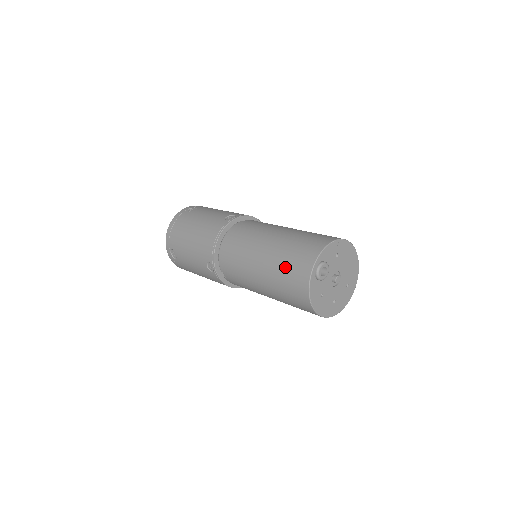
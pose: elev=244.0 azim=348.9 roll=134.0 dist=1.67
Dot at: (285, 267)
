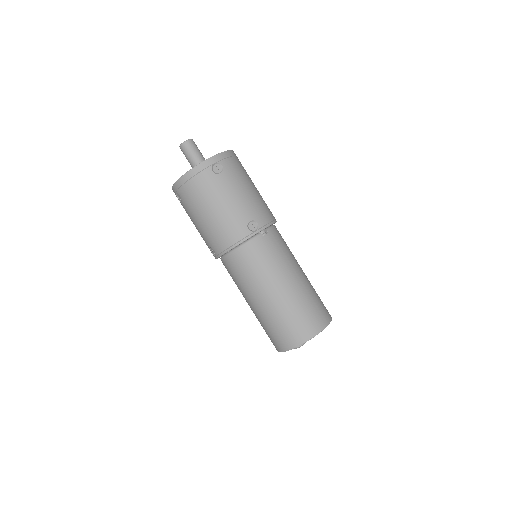
Dot at: (276, 327)
